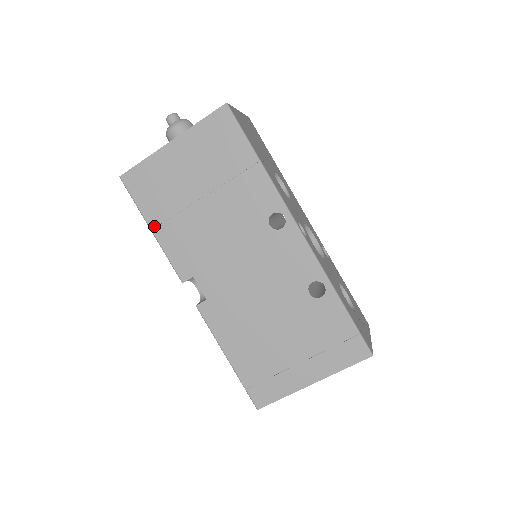
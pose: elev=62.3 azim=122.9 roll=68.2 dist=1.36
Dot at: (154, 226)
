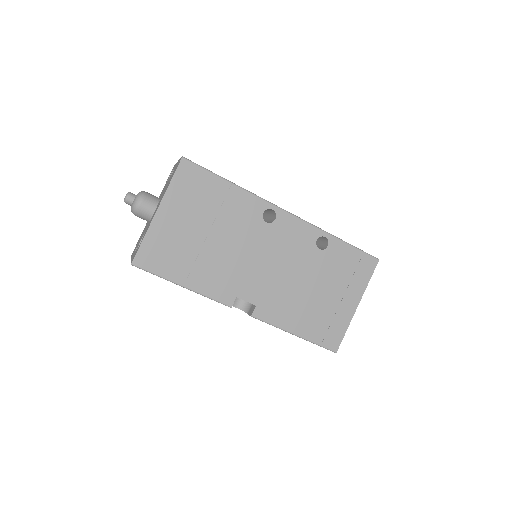
Dot at: (184, 282)
